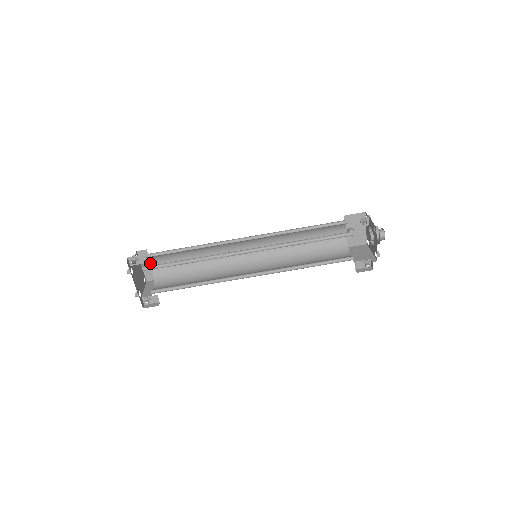
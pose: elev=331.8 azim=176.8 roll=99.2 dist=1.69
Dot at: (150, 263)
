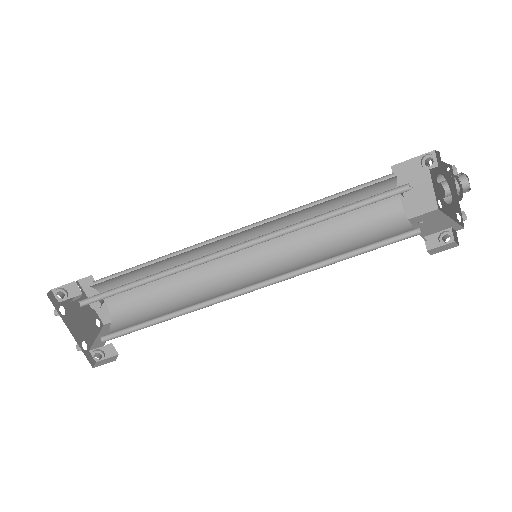
Dot at: occluded
